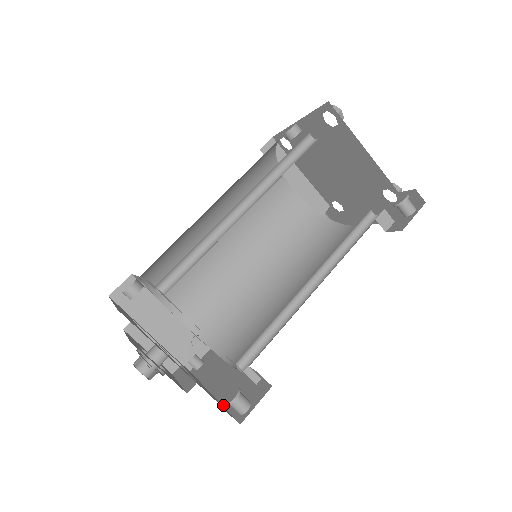
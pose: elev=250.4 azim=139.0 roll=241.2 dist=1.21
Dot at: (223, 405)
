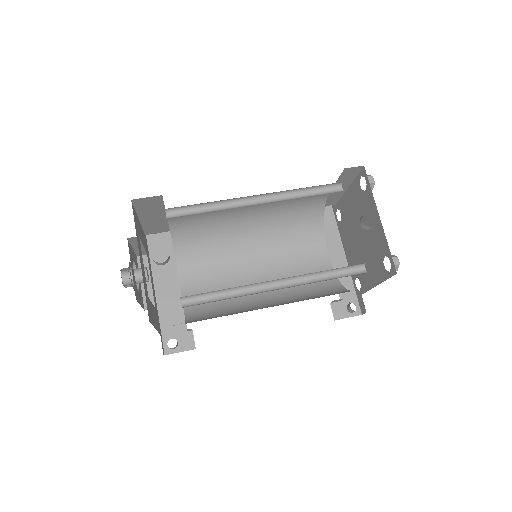
Dot at: (159, 318)
